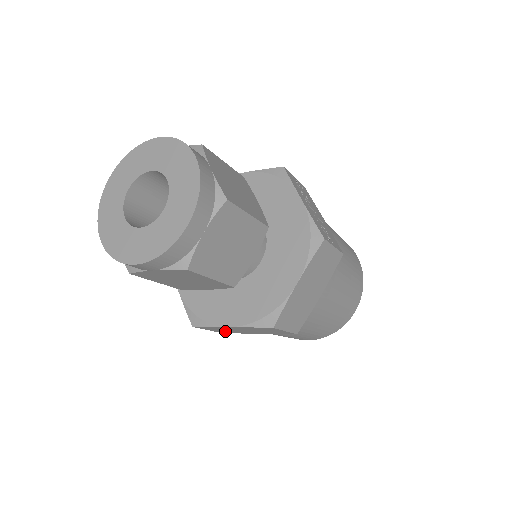
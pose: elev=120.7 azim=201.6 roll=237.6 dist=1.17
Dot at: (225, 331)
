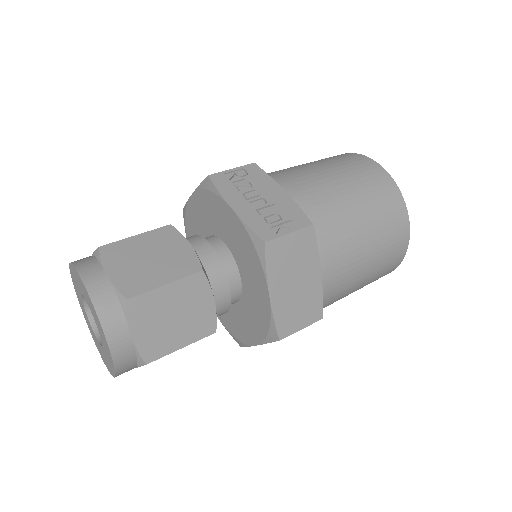
Dot at: occluded
